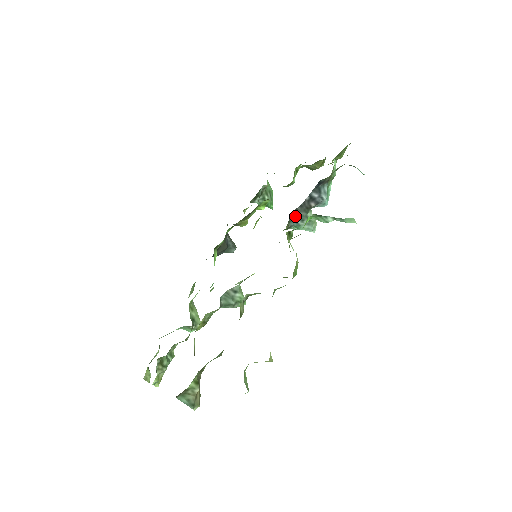
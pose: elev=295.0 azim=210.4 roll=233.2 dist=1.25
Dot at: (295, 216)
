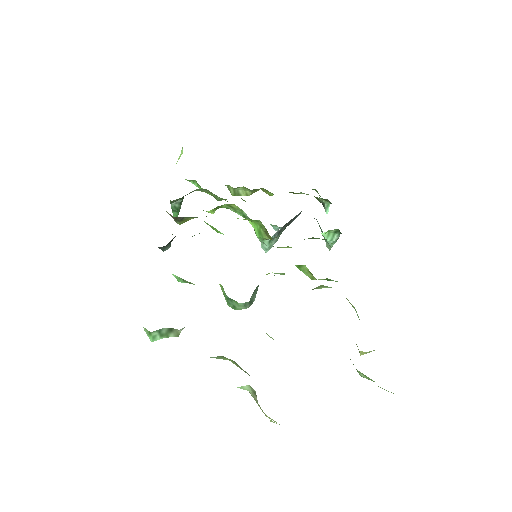
Dot at: (281, 228)
